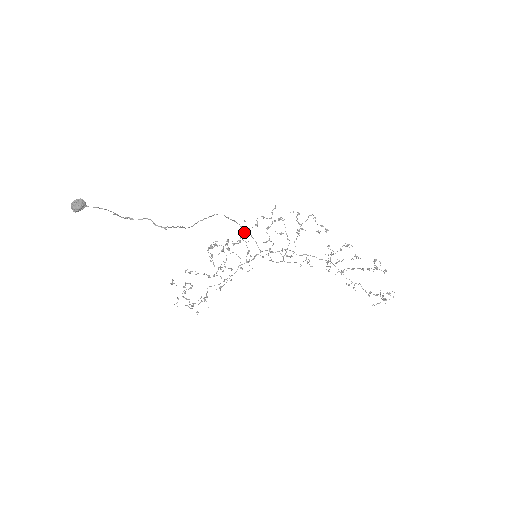
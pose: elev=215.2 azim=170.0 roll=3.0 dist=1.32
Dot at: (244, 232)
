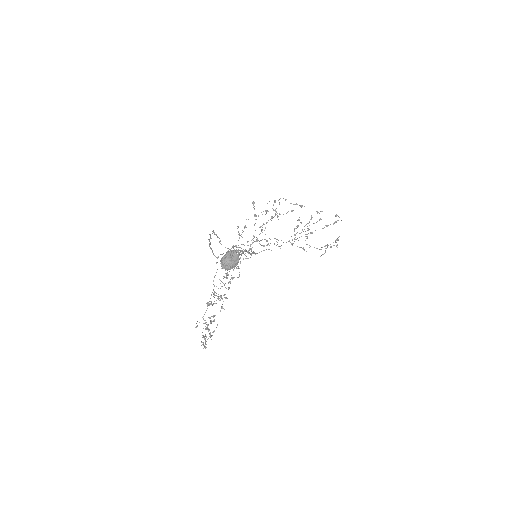
Dot at: (239, 238)
